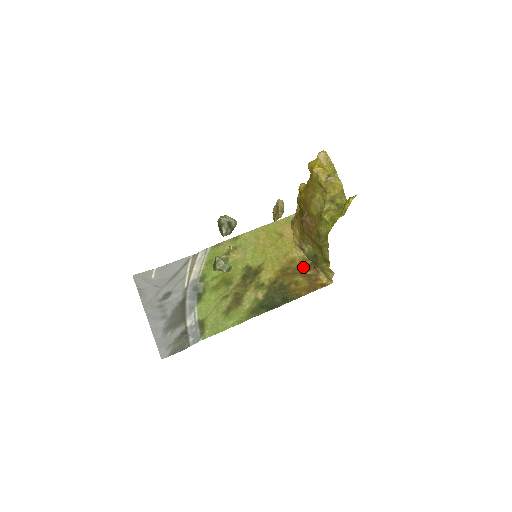
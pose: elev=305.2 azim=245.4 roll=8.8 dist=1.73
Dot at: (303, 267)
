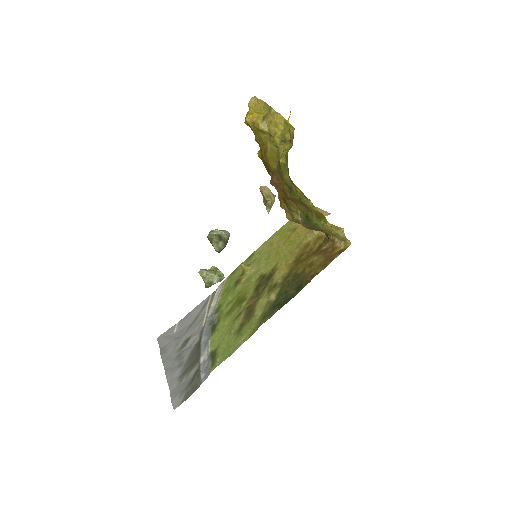
Dot at: (318, 246)
